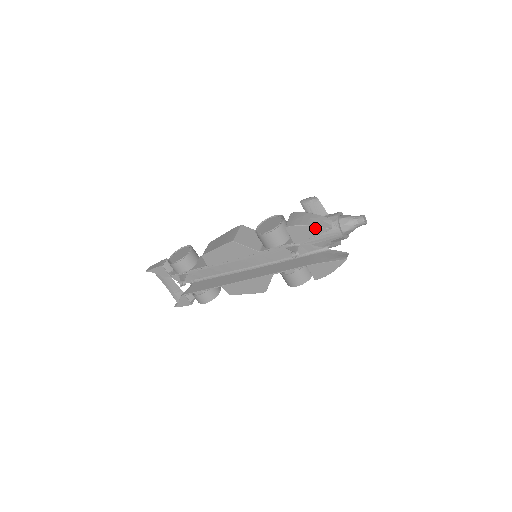
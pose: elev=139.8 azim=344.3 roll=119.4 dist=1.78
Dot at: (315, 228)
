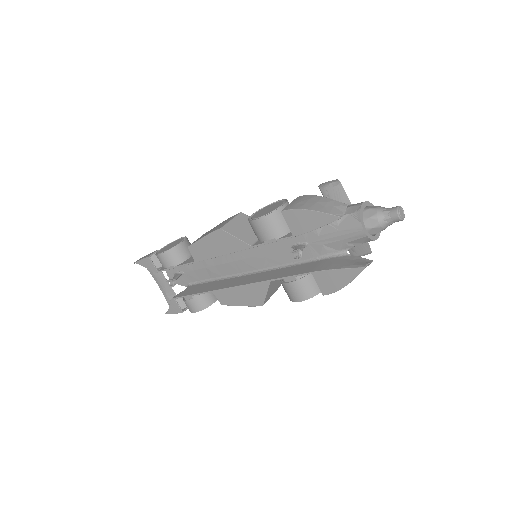
Dot at: (320, 214)
